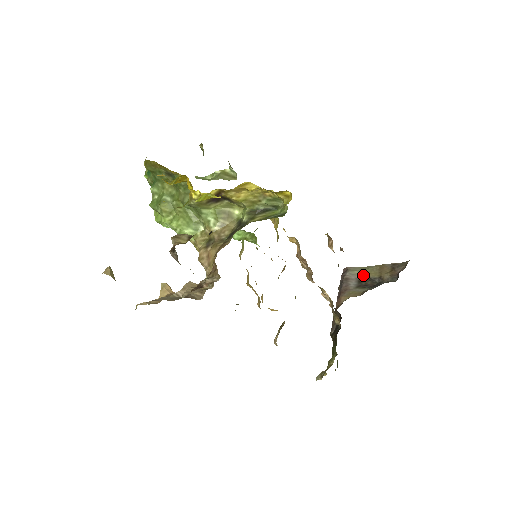
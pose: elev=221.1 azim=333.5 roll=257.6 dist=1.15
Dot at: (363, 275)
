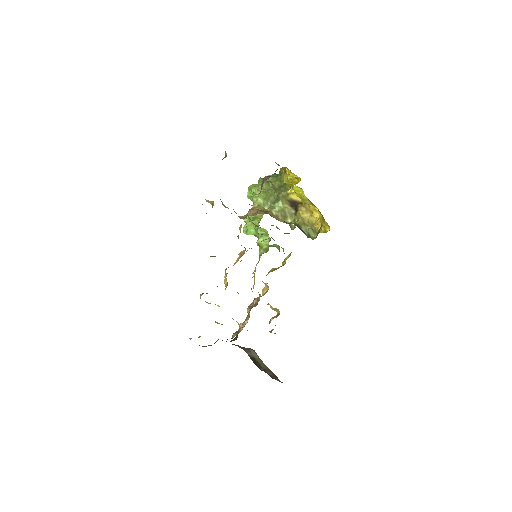
Dot at: (258, 360)
